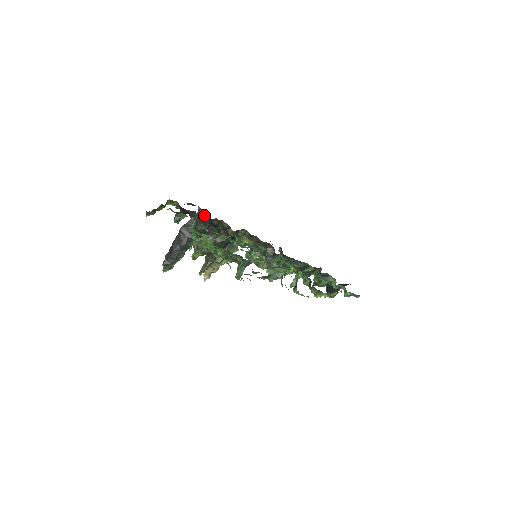
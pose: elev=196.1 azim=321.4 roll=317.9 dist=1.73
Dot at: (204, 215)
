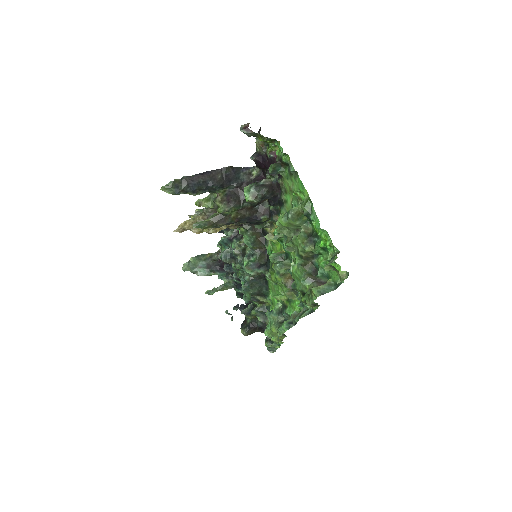
Dot at: occluded
